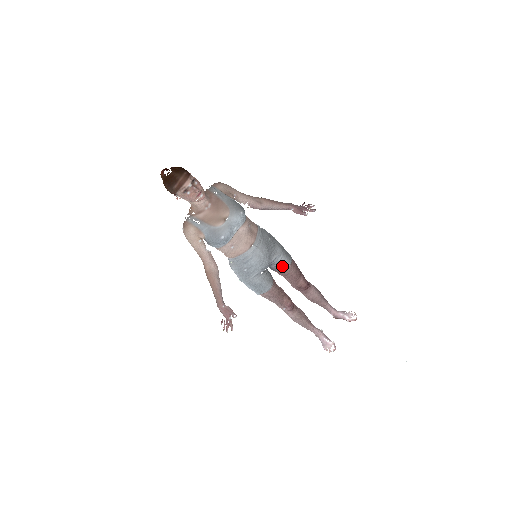
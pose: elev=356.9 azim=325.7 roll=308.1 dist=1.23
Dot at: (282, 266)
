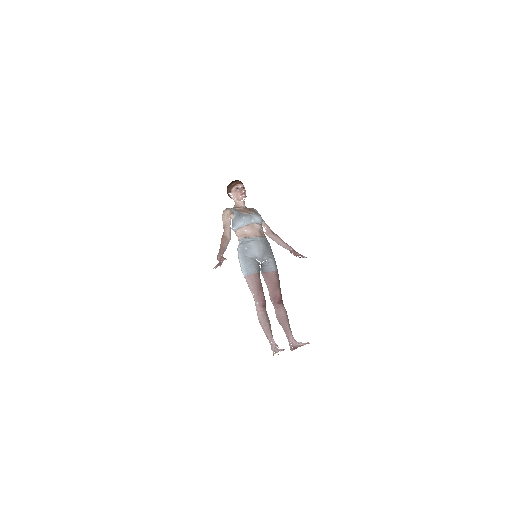
Dot at: (270, 268)
